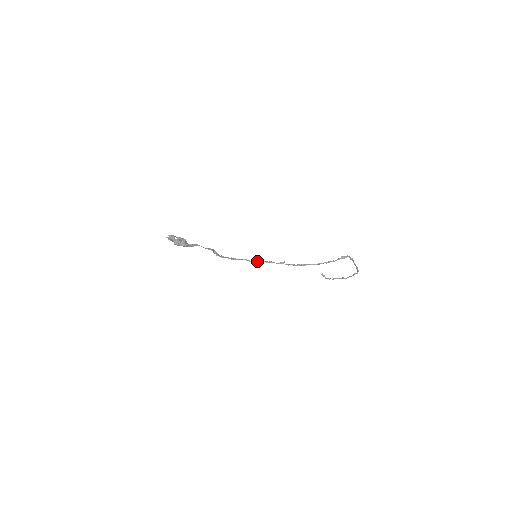
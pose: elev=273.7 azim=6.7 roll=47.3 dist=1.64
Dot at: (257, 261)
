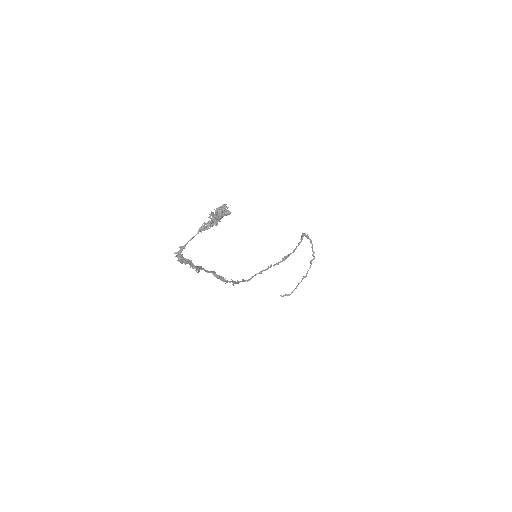
Dot at: (251, 278)
